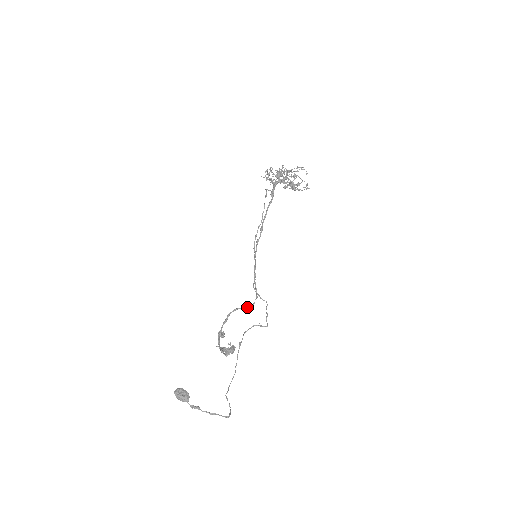
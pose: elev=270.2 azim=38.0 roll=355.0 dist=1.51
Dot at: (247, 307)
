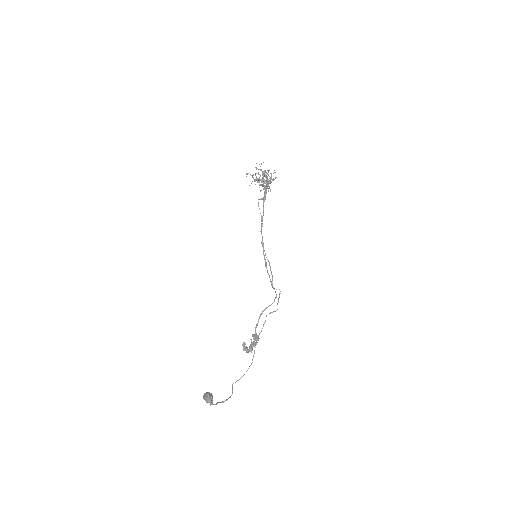
Dot at: occluded
